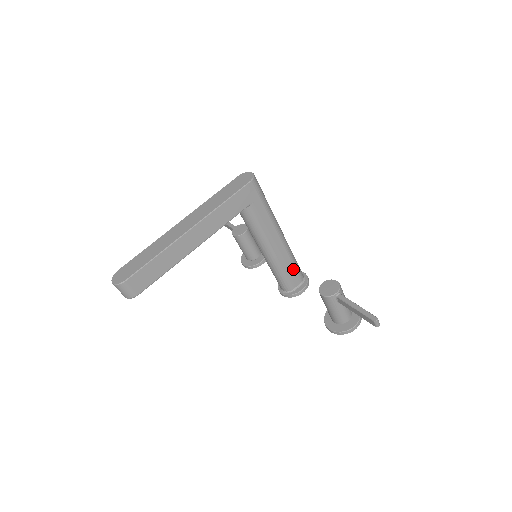
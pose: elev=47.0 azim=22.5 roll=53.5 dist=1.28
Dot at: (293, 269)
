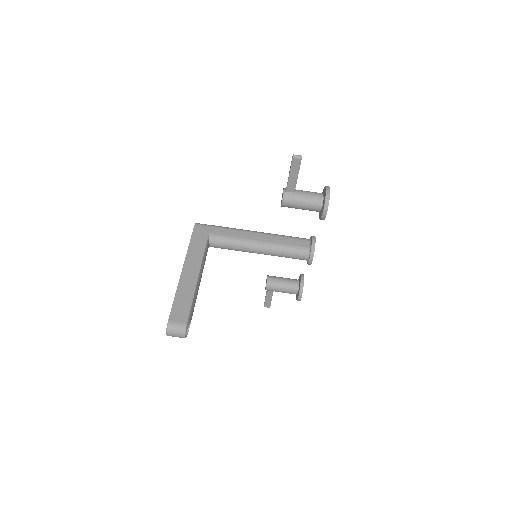
Dot at: (291, 240)
